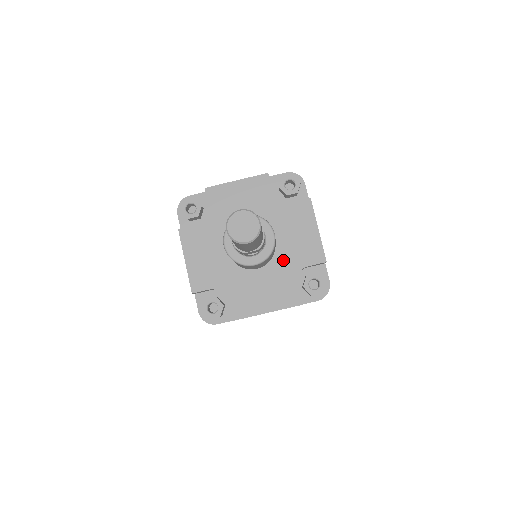
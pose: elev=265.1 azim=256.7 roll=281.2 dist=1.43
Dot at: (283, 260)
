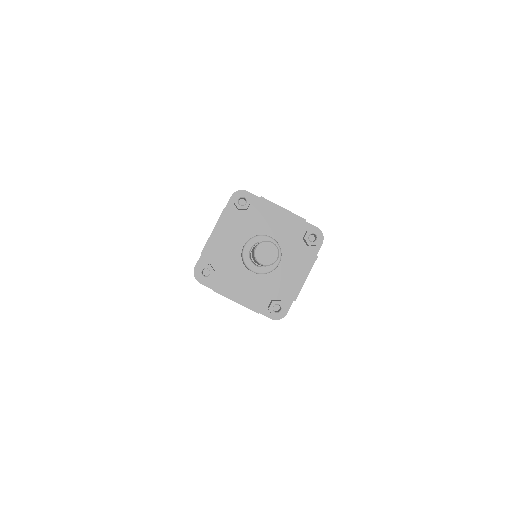
Dot at: (284, 244)
